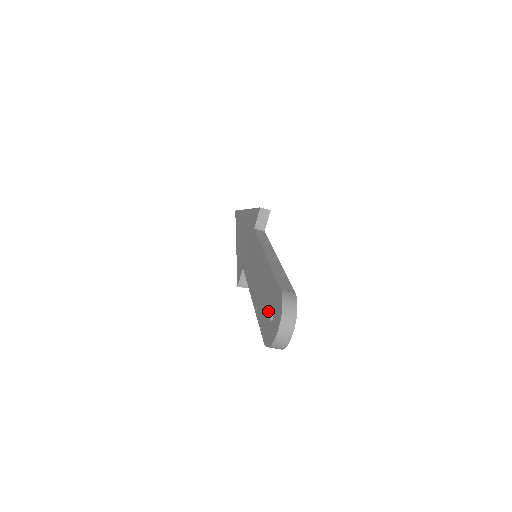
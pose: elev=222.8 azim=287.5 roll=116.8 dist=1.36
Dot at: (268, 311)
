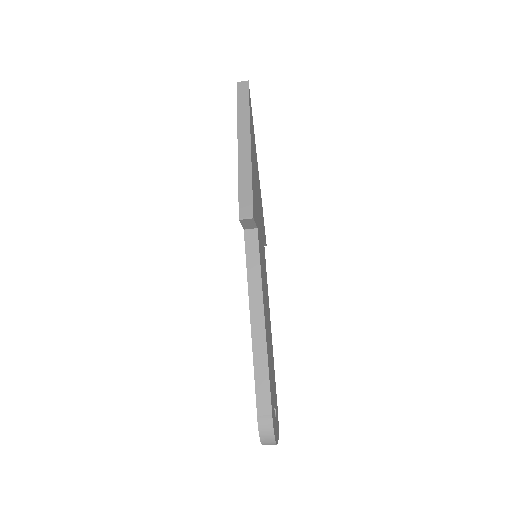
Dot at: occluded
